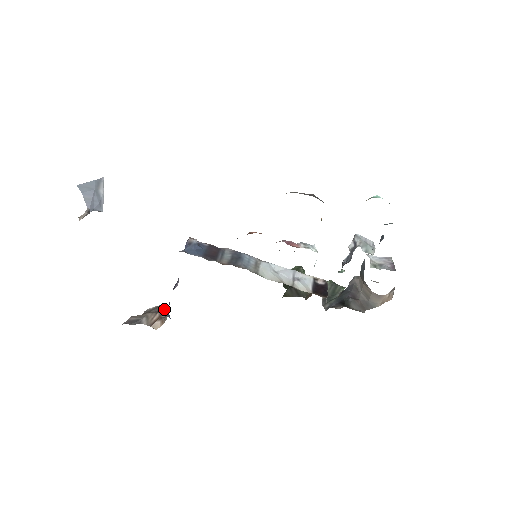
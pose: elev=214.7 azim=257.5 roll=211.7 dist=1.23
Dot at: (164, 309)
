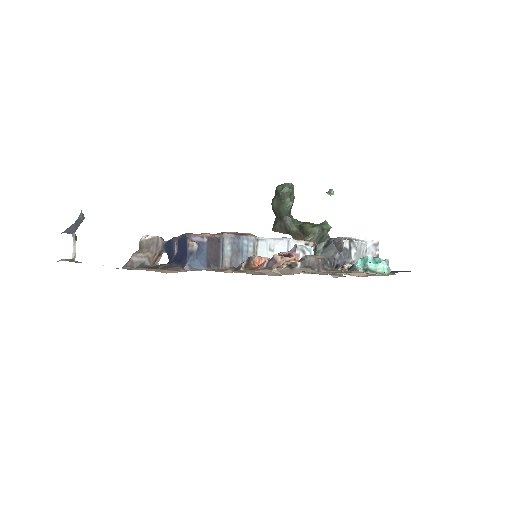
Dot at: (161, 243)
